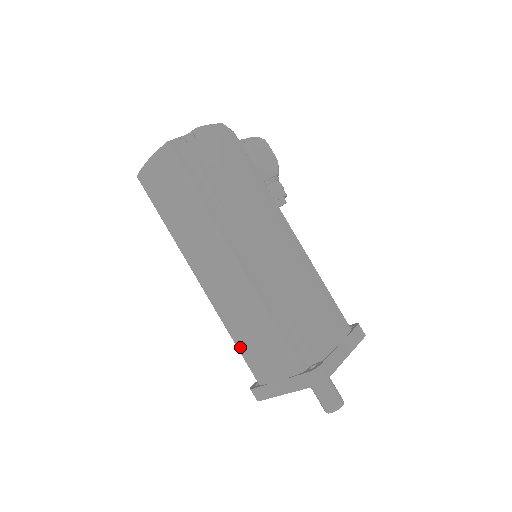
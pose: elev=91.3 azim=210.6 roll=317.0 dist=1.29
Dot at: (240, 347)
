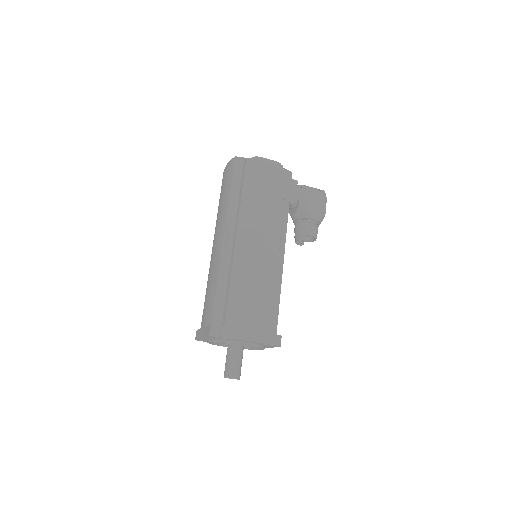
Dot at: occluded
